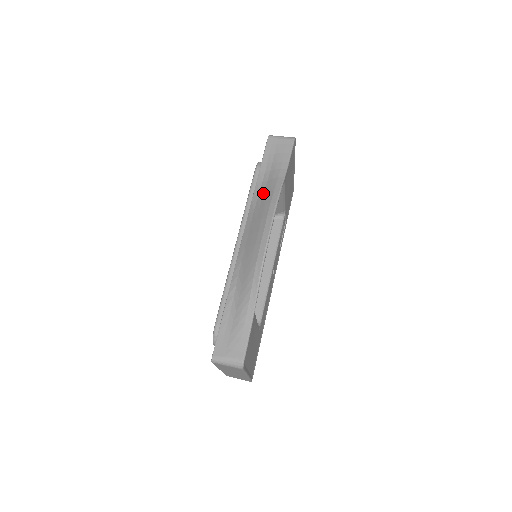
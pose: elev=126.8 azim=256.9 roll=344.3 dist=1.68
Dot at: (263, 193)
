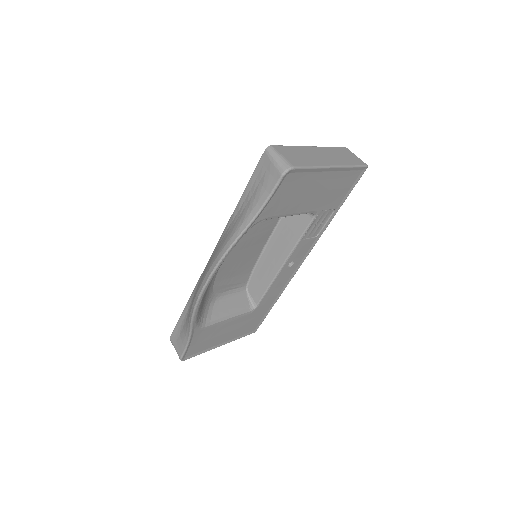
Dot at: (228, 231)
